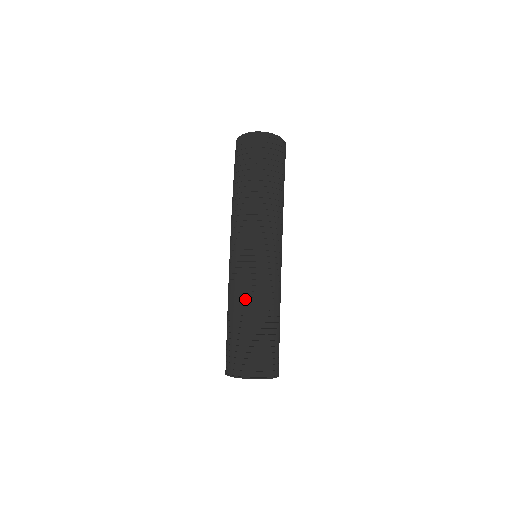
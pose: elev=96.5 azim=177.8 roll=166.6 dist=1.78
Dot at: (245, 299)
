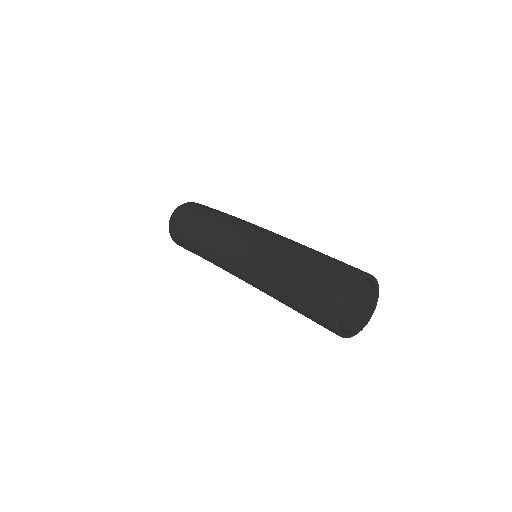
Dot at: (274, 256)
